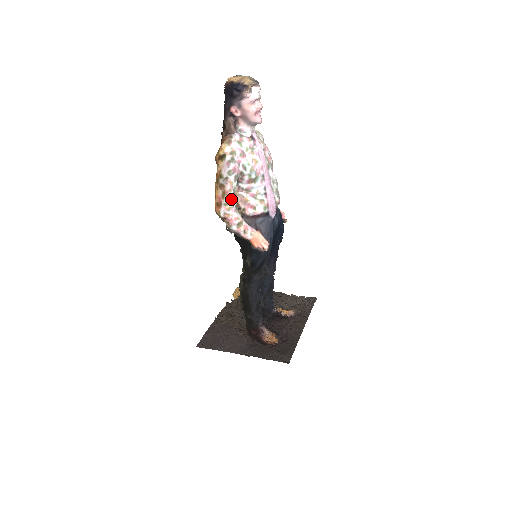
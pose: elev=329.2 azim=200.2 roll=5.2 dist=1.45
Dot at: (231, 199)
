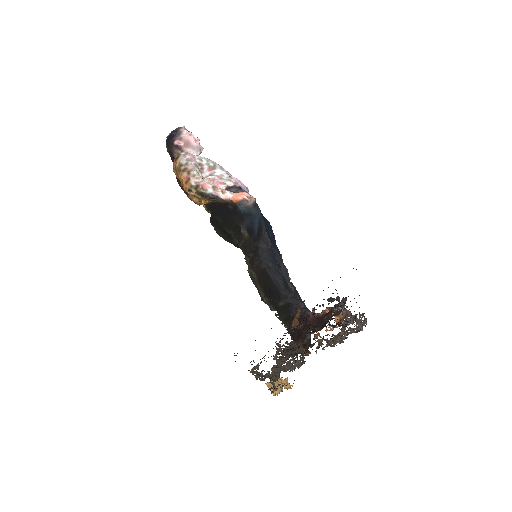
Dot at: (197, 173)
